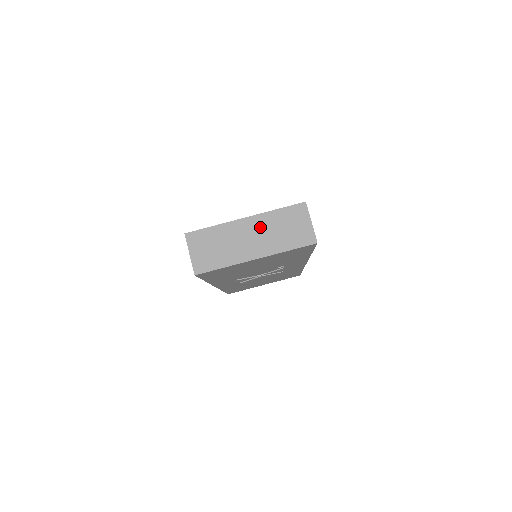
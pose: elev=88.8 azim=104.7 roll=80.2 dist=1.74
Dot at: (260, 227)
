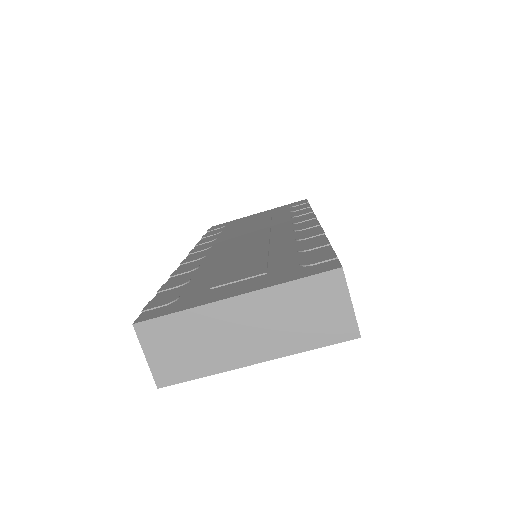
Dot at: (261, 312)
